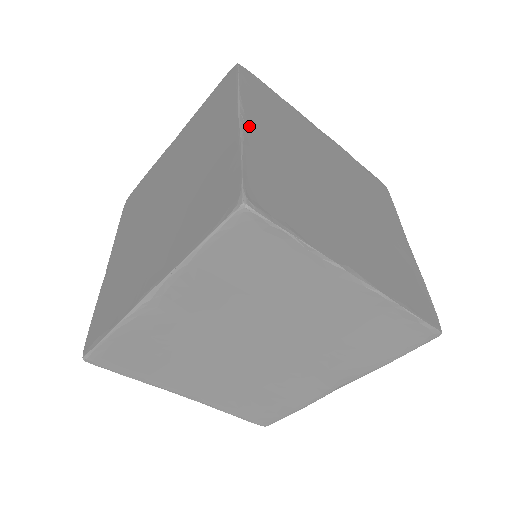
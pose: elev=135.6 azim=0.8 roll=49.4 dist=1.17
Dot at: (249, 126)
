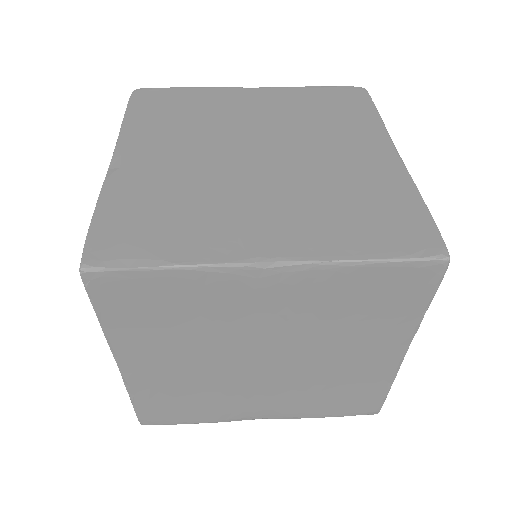
Dot at: occluded
